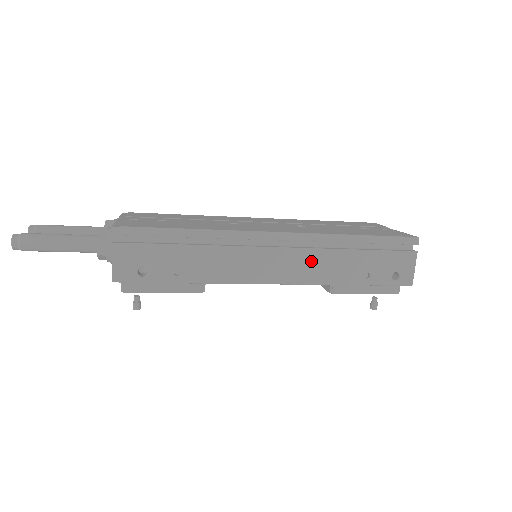
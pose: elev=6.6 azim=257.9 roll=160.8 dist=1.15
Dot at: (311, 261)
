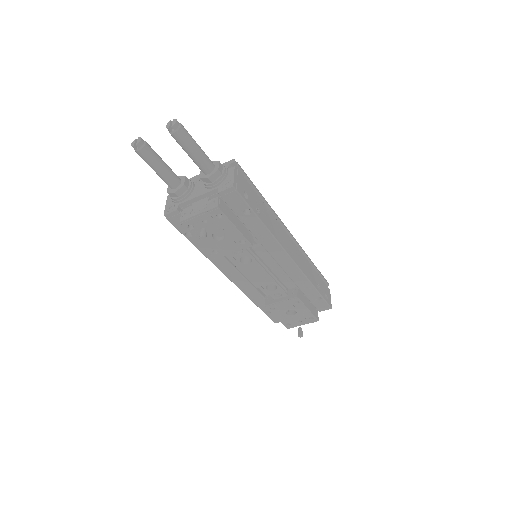
Dot at: (301, 258)
